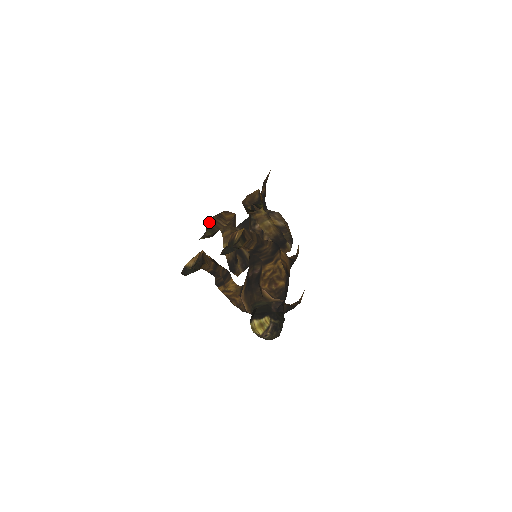
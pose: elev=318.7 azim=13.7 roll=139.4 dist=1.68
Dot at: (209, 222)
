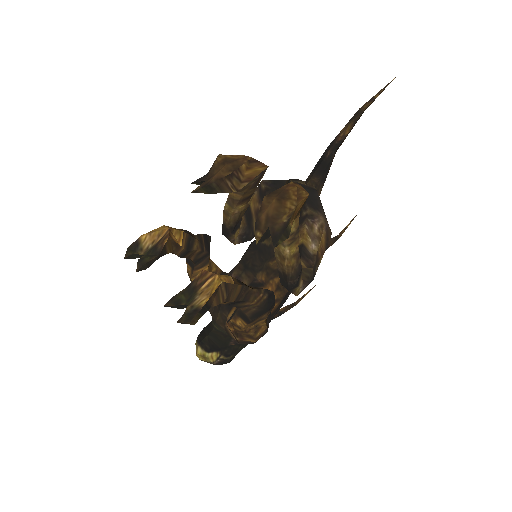
Dot at: (216, 166)
